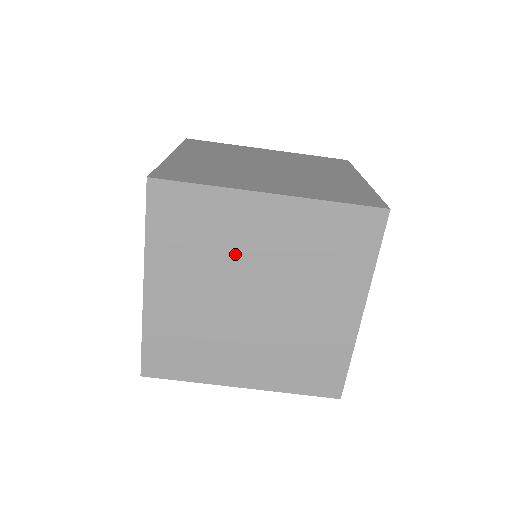
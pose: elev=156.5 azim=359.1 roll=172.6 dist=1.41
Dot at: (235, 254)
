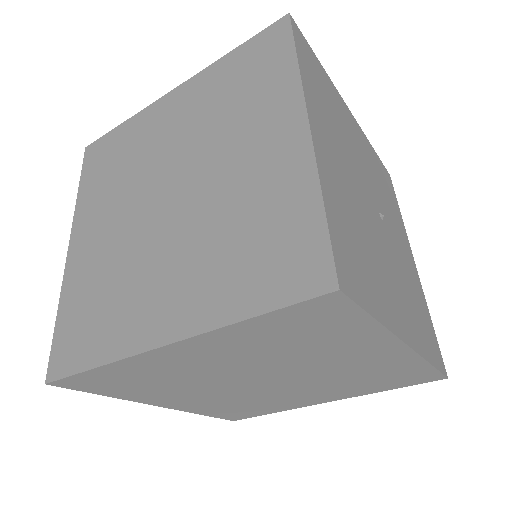
Dot at: (201, 376)
